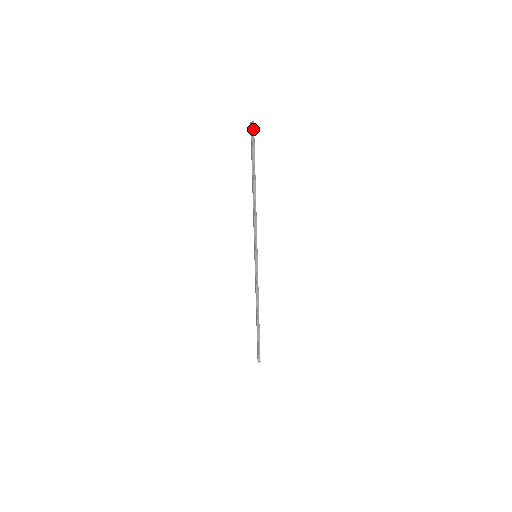
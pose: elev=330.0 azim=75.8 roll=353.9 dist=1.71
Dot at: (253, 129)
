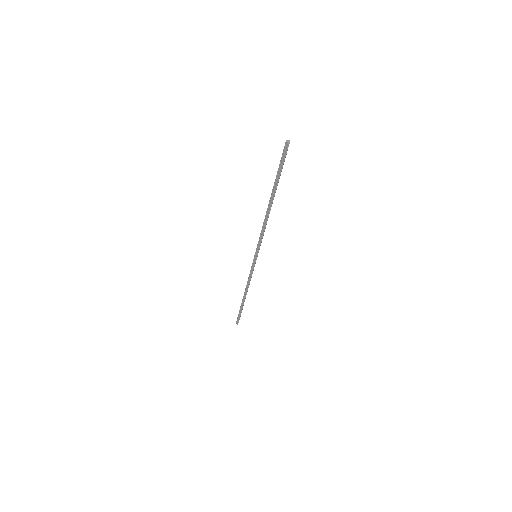
Dot at: (286, 150)
